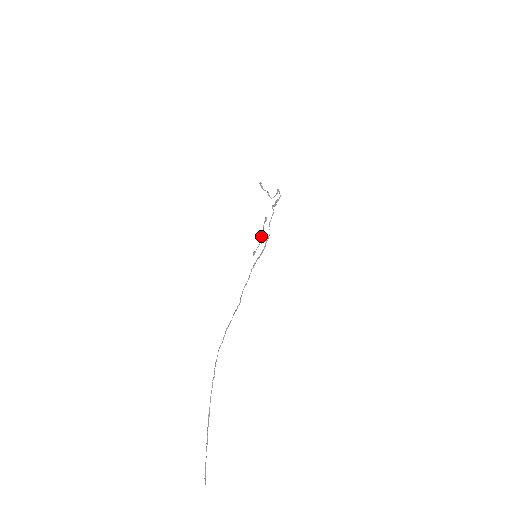
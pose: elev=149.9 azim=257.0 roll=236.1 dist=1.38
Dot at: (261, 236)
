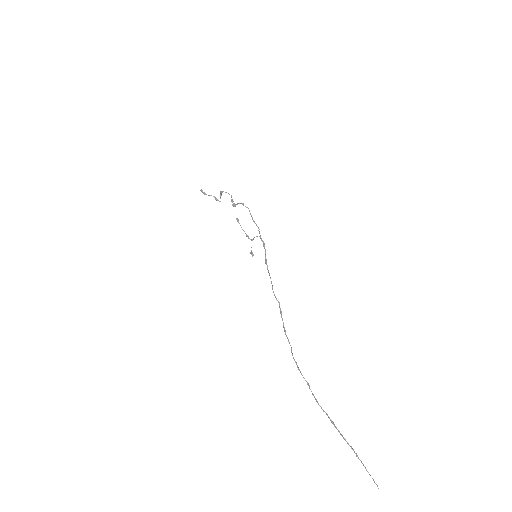
Dot at: (247, 236)
